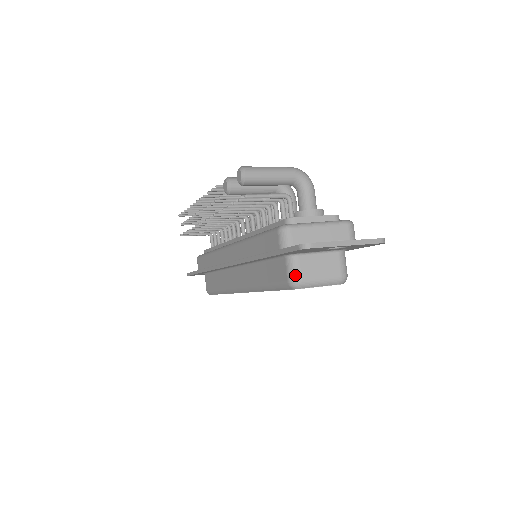
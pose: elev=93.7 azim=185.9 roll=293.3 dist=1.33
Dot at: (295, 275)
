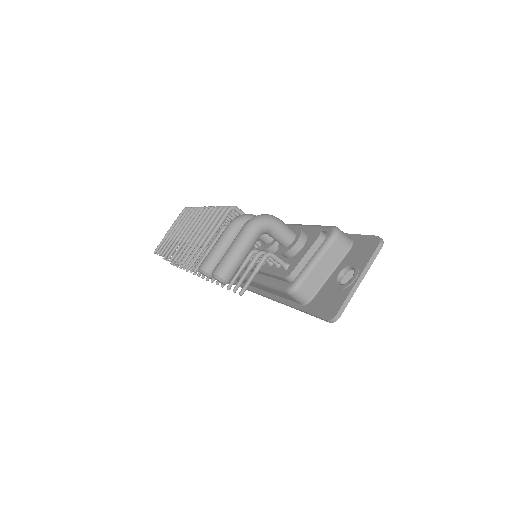
Dot at: occluded
